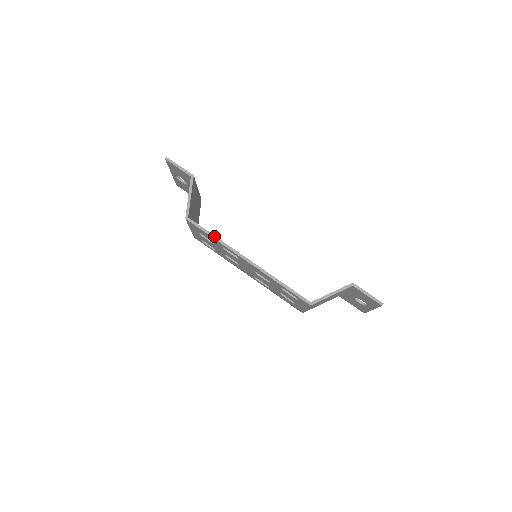
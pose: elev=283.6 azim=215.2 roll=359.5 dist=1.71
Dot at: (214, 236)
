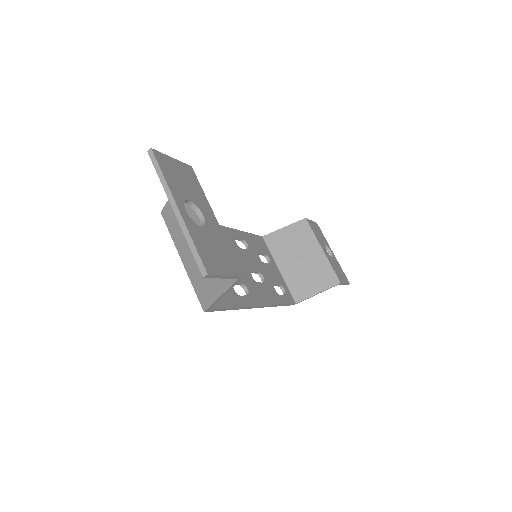
Dot at: (234, 309)
